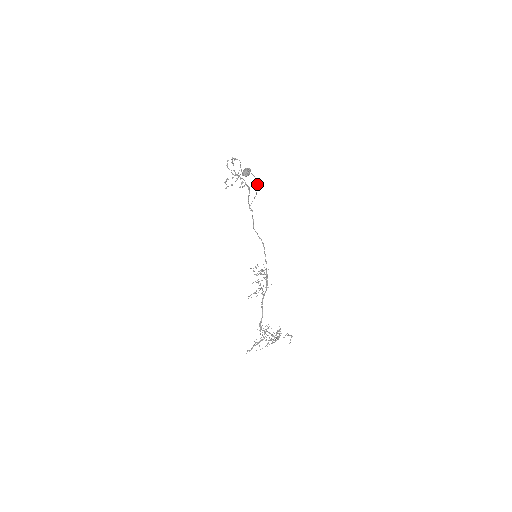
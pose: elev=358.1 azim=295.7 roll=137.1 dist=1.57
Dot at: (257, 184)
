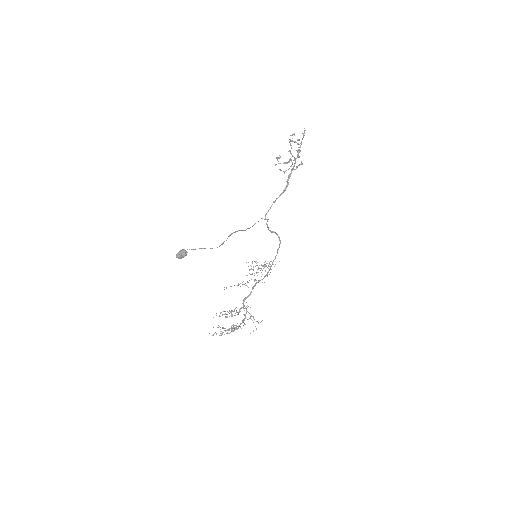
Dot at: (222, 244)
